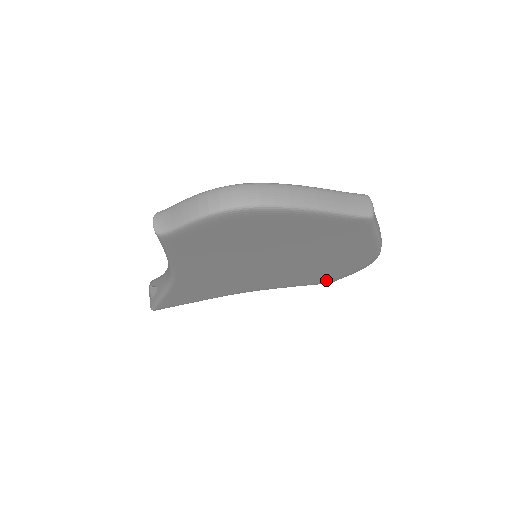
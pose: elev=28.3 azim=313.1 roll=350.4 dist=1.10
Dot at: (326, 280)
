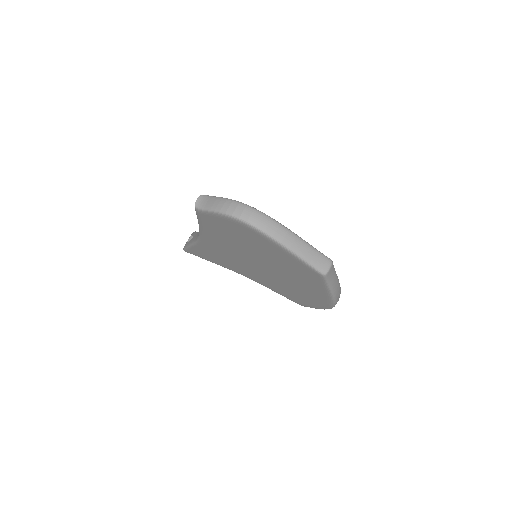
Dot at: (298, 302)
